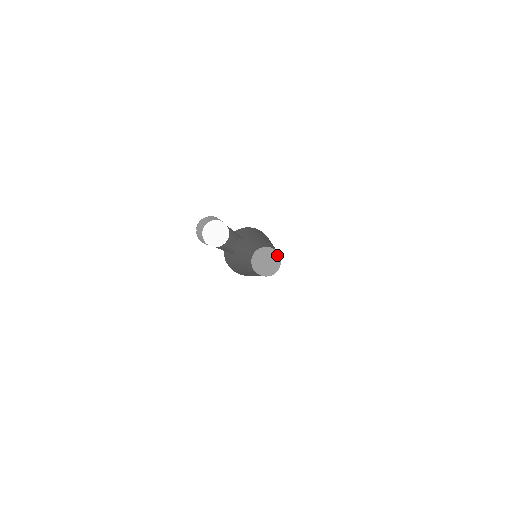
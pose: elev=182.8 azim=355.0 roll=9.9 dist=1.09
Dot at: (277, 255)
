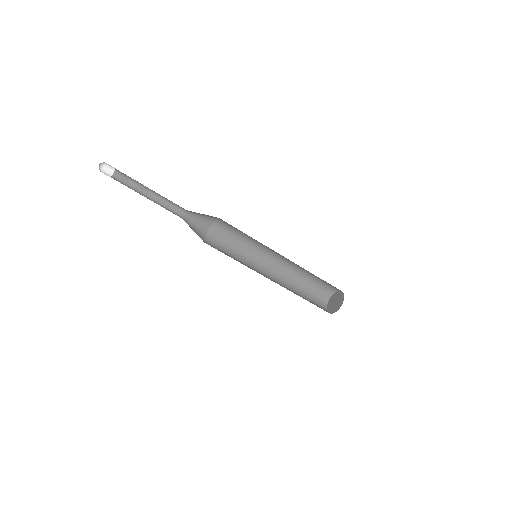
Dot at: (343, 295)
